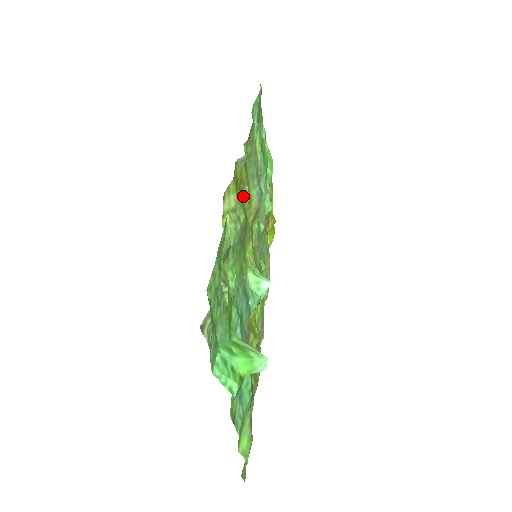
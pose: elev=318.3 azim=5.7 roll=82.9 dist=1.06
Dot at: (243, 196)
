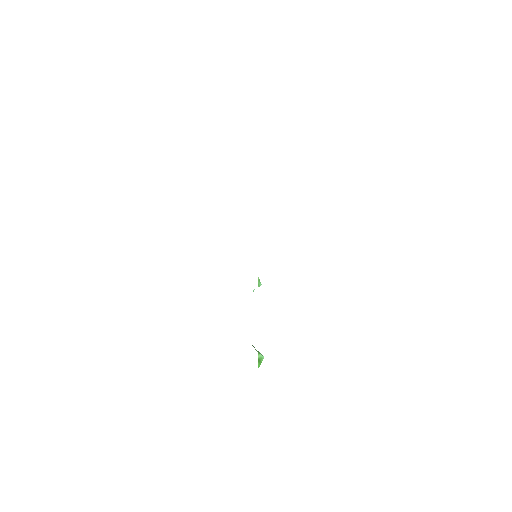
Dot at: occluded
